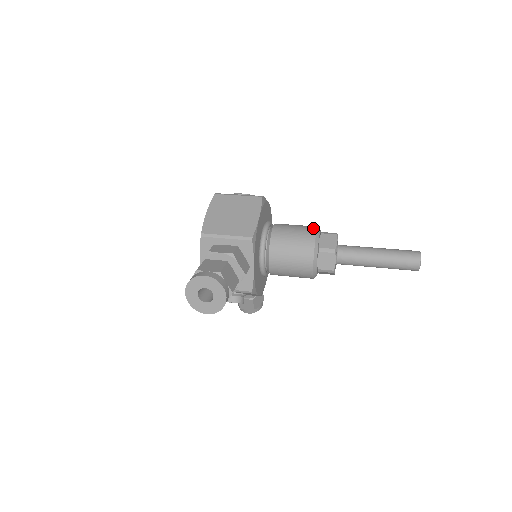
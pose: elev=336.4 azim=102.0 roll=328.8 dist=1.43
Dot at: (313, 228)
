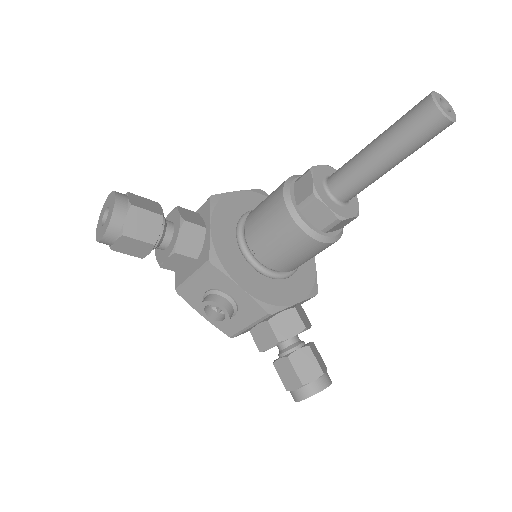
Dot at: occluded
